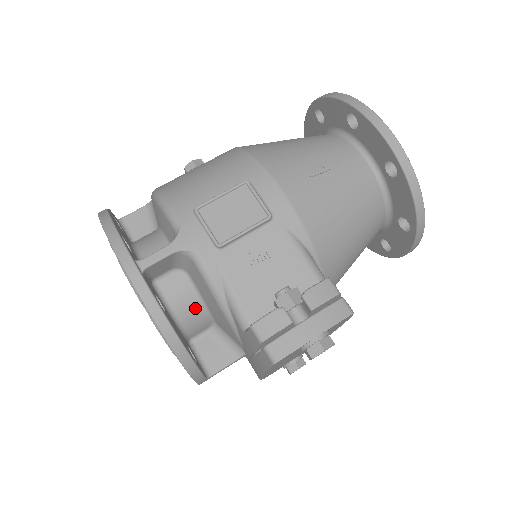
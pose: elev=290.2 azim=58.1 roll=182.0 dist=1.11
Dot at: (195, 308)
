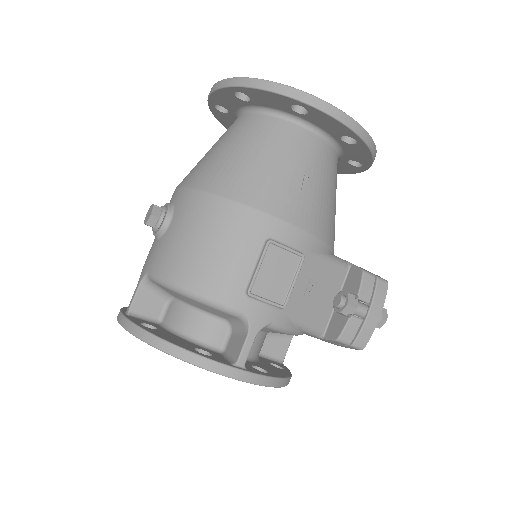
Dot at: (262, 340)
